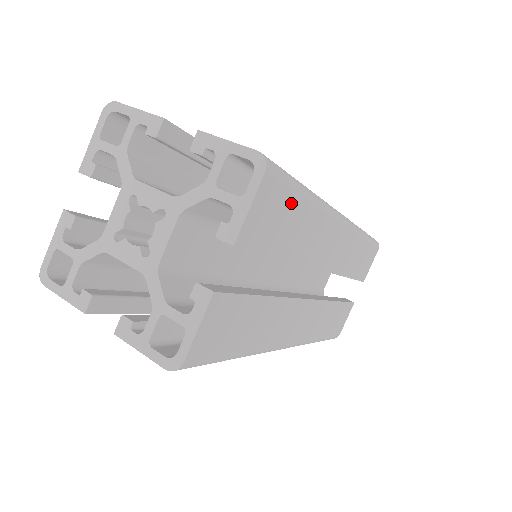
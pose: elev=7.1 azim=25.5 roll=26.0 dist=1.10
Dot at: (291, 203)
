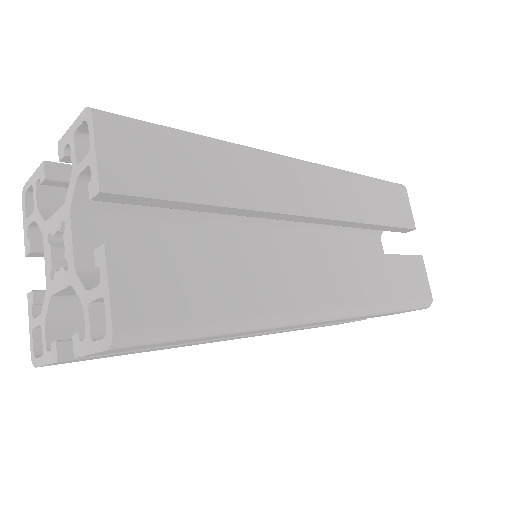
Dot at: (170, 145)
